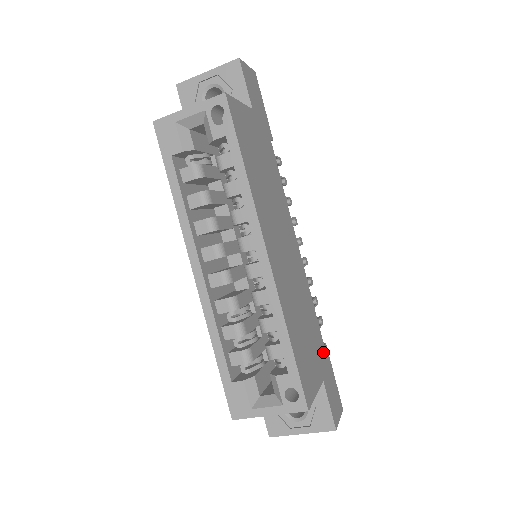
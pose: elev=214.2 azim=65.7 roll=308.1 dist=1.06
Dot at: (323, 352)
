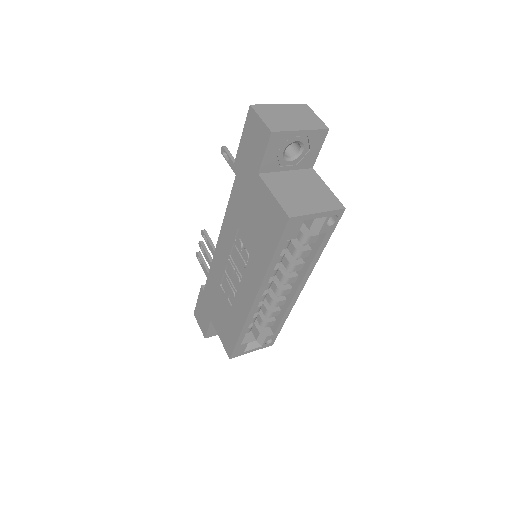
Dot at: occluded
